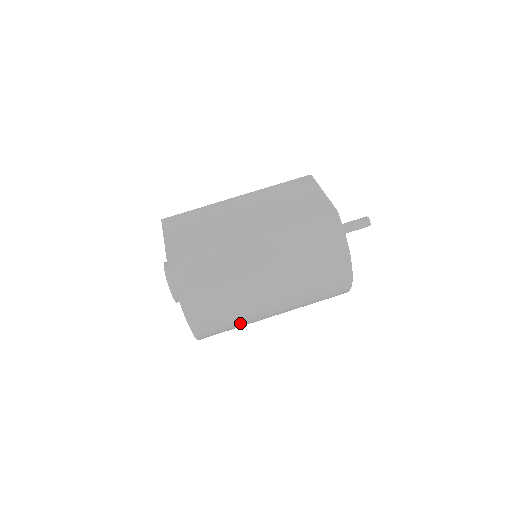
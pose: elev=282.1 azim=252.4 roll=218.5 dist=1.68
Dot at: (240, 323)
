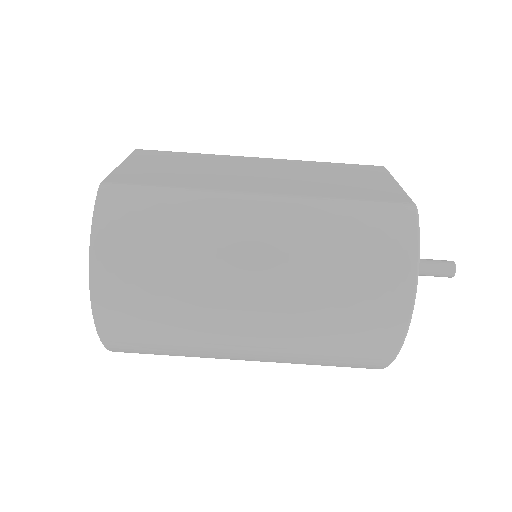
Dot at: (184, 344)
